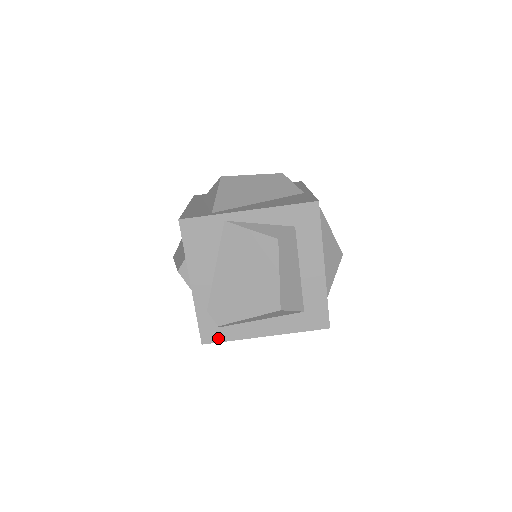
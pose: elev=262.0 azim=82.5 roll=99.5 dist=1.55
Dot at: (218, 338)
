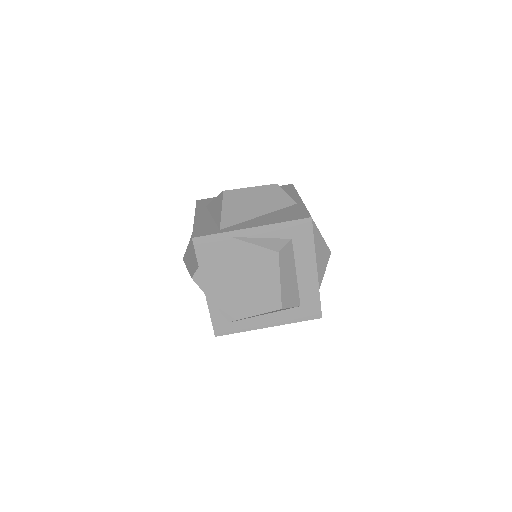
Dot at: (229, 331)
